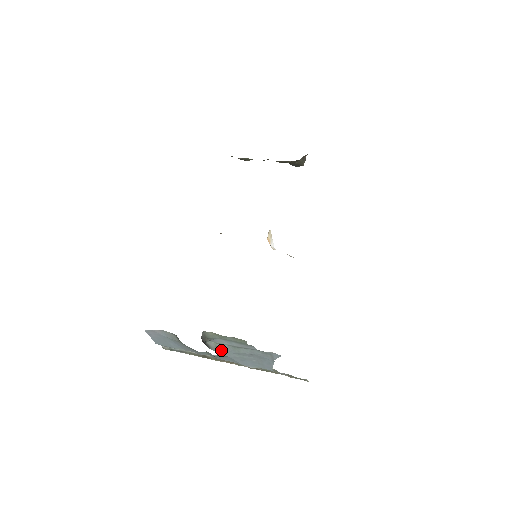
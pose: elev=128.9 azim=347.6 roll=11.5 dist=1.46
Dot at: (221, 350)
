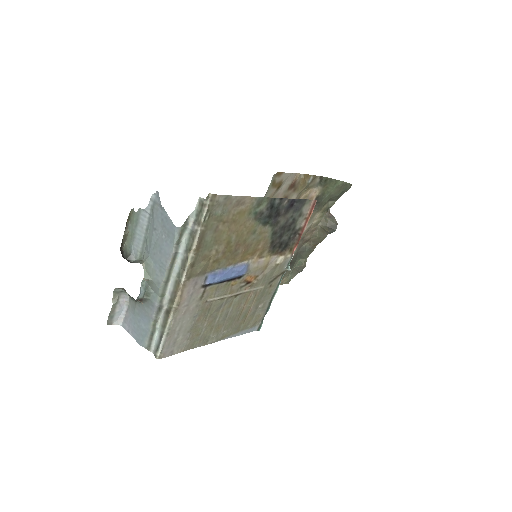
Dot at: (145, 260)
